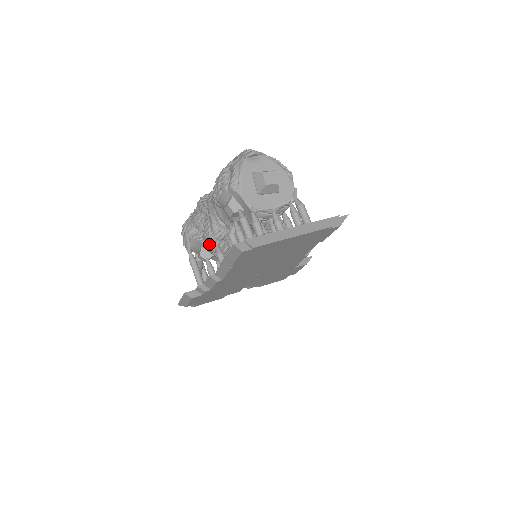
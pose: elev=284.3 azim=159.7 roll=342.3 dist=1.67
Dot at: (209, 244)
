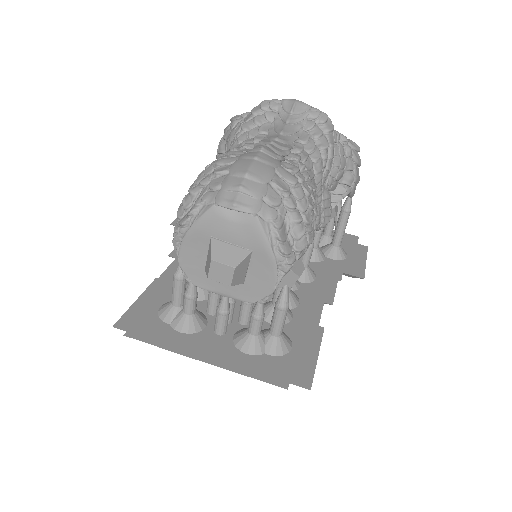
Dot at: occluded
